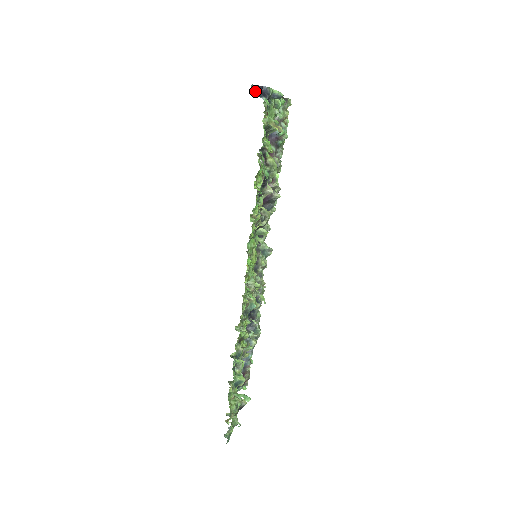
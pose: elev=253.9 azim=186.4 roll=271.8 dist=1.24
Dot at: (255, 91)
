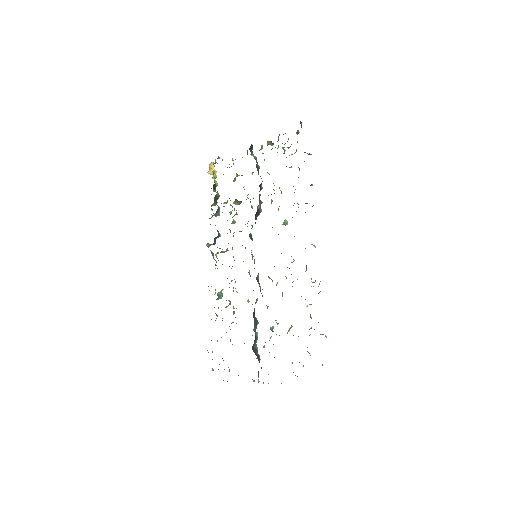
Dot at: (301, 124)
